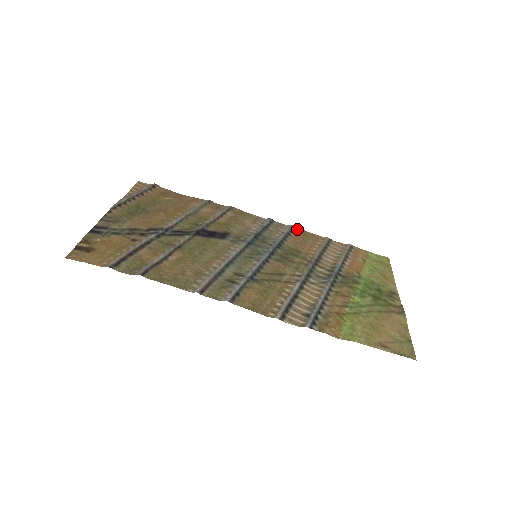
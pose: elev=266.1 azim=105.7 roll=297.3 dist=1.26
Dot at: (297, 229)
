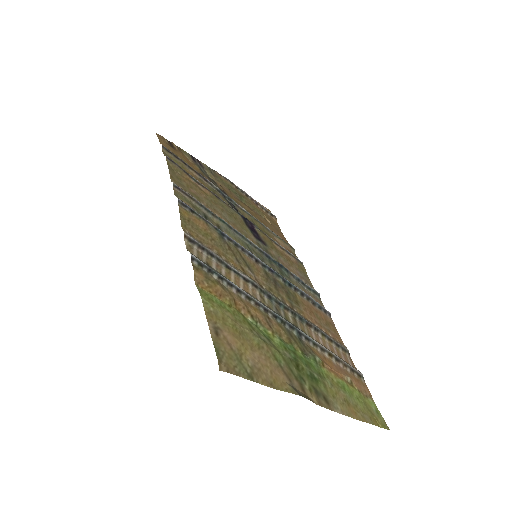
Dot at: (329, 317)
